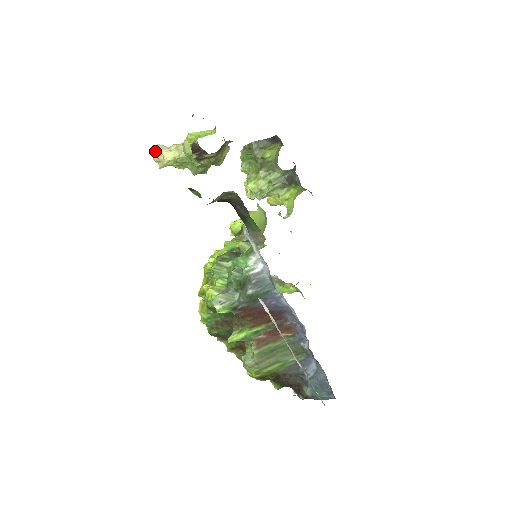
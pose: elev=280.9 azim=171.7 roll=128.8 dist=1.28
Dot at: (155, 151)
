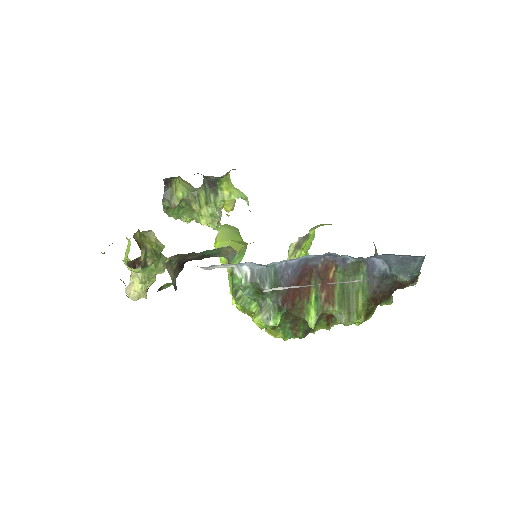
Dot at: (128, 296)
